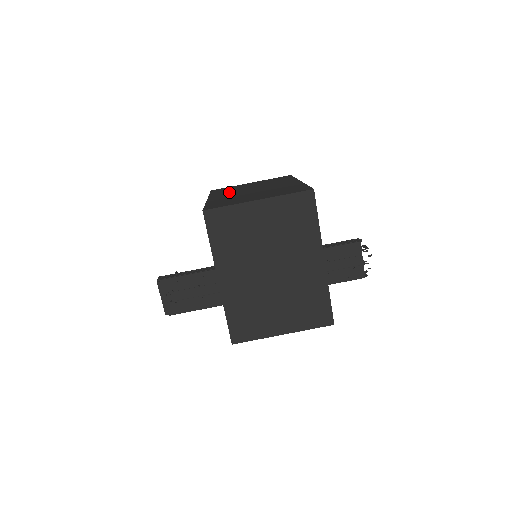
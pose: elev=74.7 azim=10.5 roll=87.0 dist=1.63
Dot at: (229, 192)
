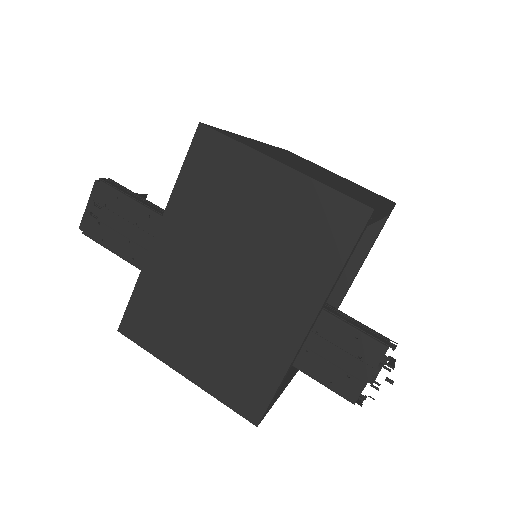
Dot at: occluded
